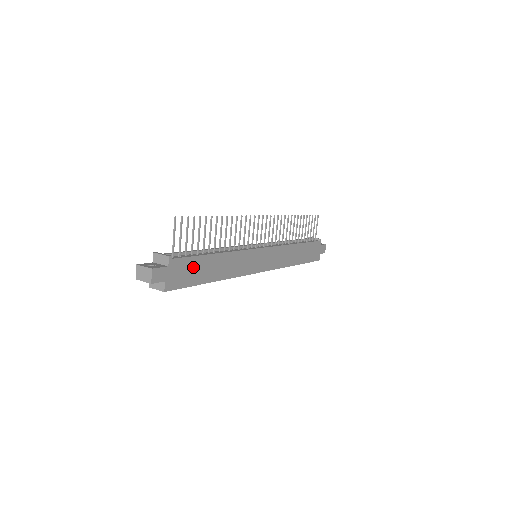
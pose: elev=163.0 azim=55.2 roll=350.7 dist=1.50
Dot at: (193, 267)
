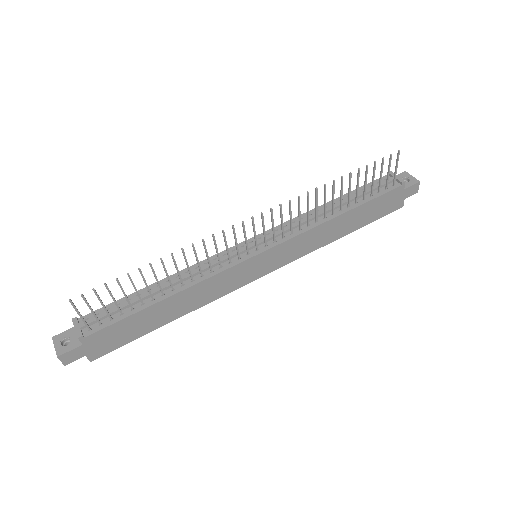
Dot at: (126, 327)
